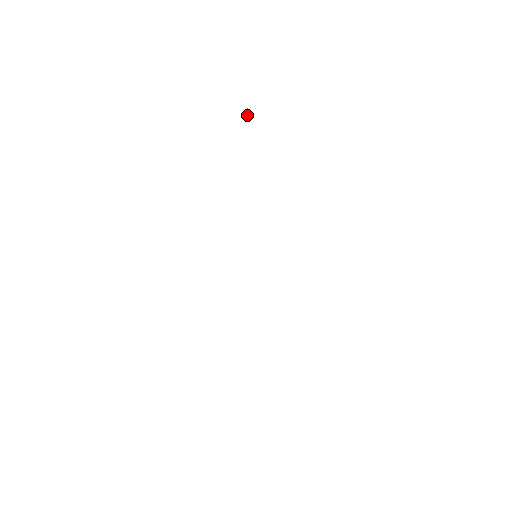
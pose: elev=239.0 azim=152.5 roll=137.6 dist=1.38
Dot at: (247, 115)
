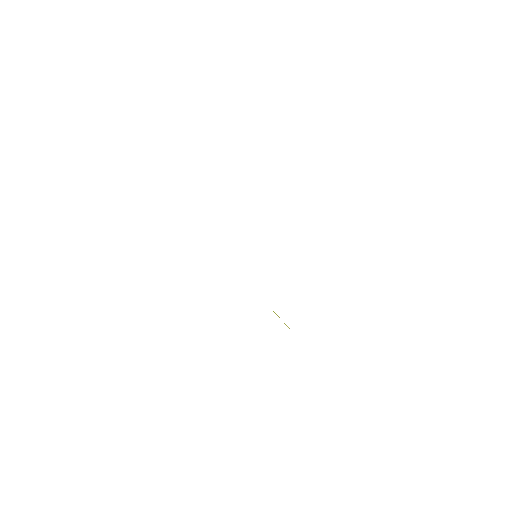
Dot at: occluded
